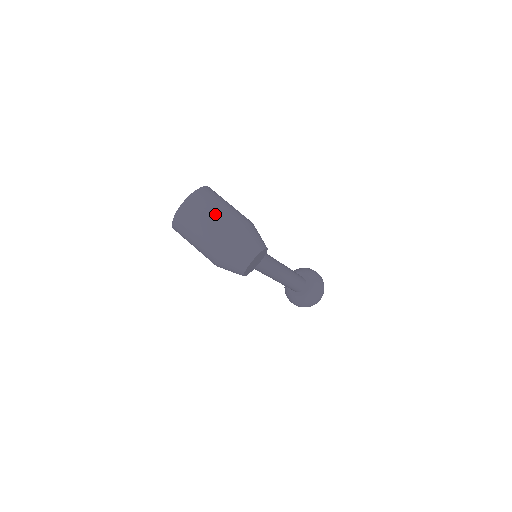
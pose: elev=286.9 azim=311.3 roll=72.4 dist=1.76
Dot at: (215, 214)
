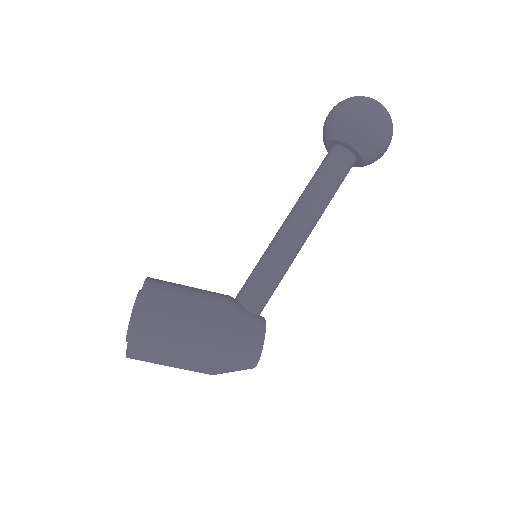
Dot at: (174, 365)
